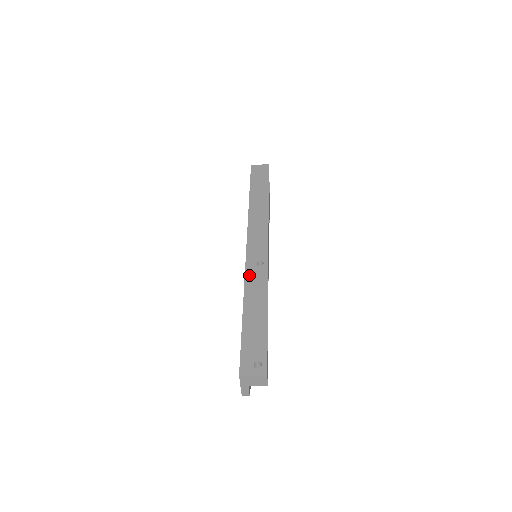
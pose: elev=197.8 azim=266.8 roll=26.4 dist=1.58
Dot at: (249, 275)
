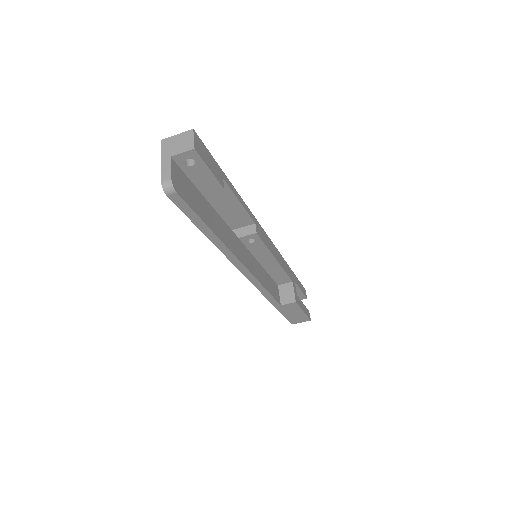
Dot at: occluded
